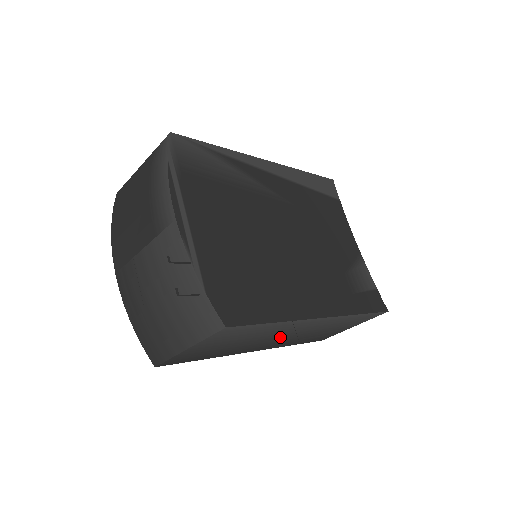
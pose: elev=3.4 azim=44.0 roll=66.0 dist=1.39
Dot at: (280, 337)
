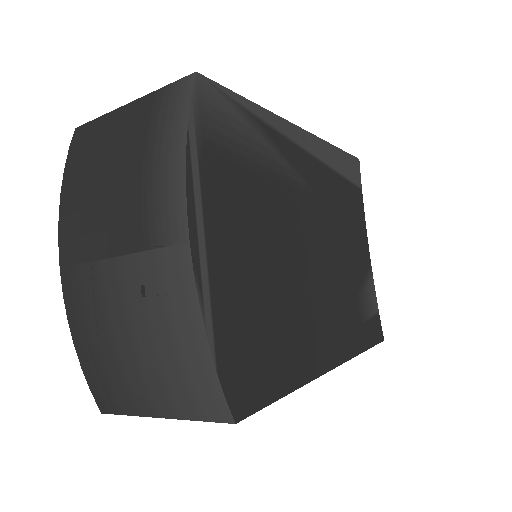
Dot at: occluded
